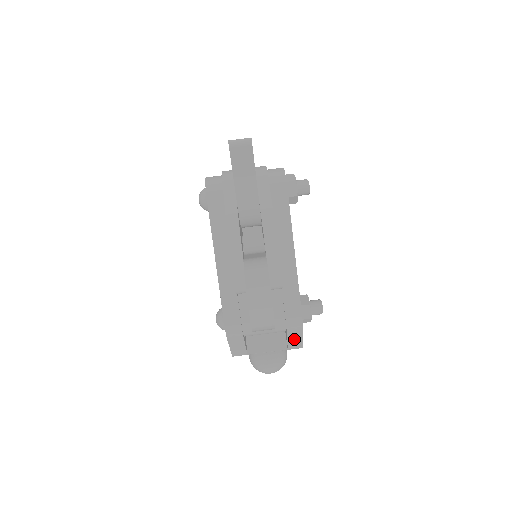
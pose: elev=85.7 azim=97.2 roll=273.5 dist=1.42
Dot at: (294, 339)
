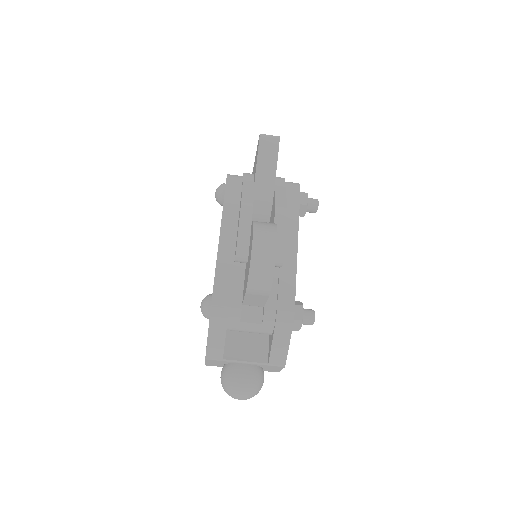
Dot at: (279, 345)
